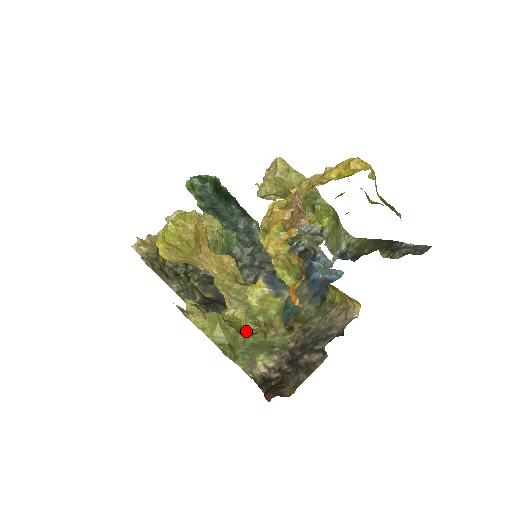
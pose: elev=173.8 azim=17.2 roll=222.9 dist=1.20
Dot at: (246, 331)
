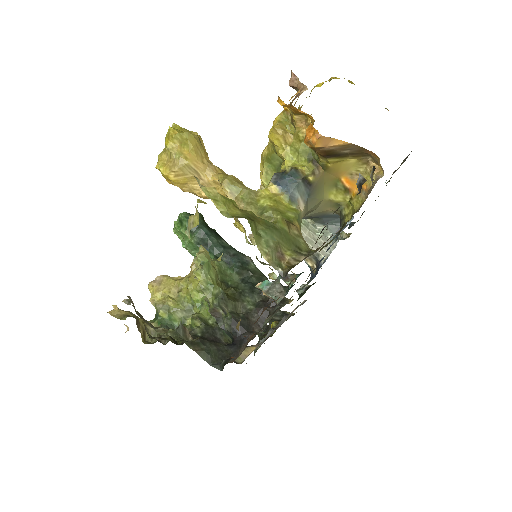
Dot at: occluded
